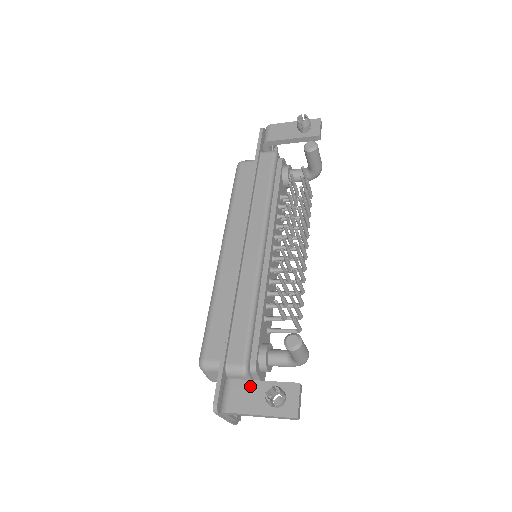
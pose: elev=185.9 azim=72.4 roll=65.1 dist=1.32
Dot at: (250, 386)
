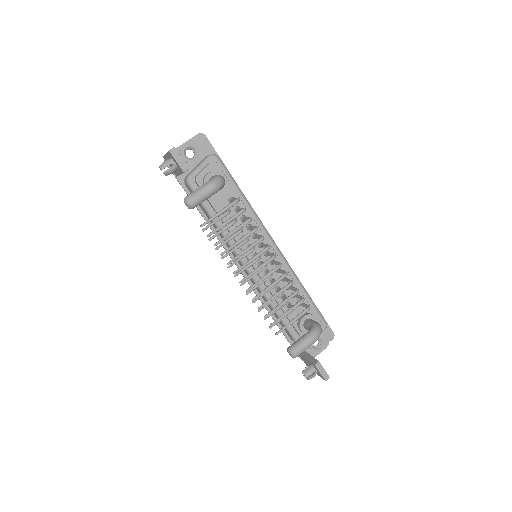
Dot at: (303, 357)
